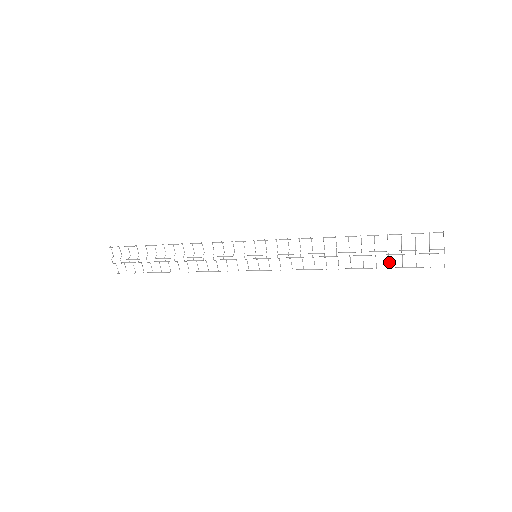
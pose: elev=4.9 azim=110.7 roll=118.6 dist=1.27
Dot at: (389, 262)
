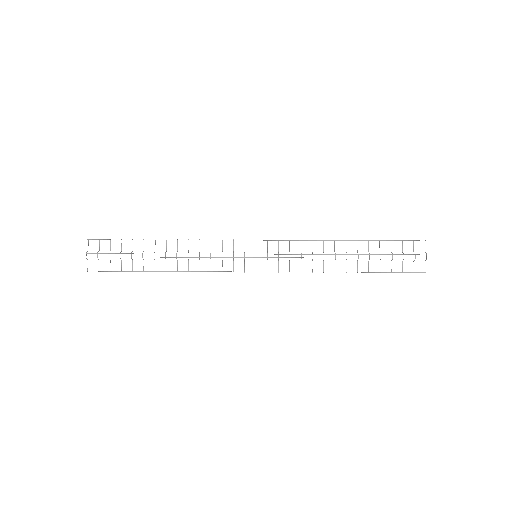
Dot at: occluded
